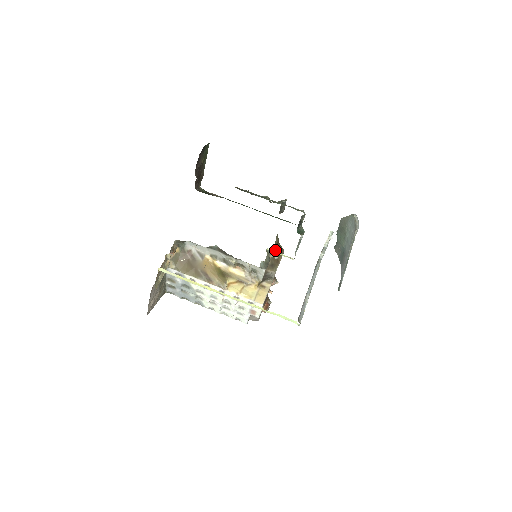
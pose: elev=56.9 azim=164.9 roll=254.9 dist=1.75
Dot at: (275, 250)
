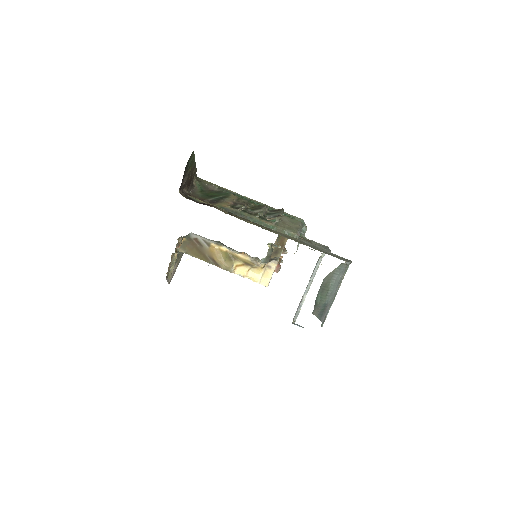
Dot at: occluded
